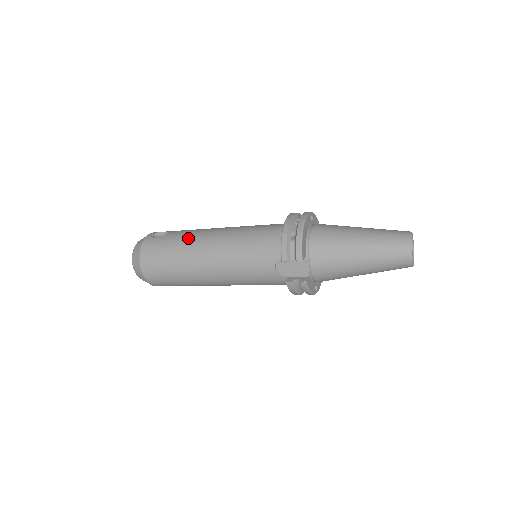
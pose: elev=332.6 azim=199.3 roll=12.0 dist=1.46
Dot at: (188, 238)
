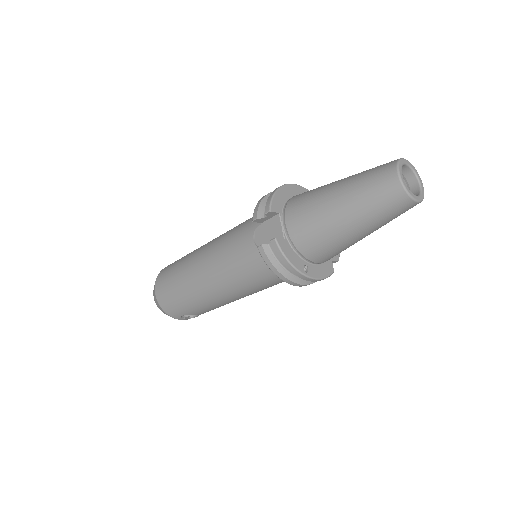
Dot at: occluded
